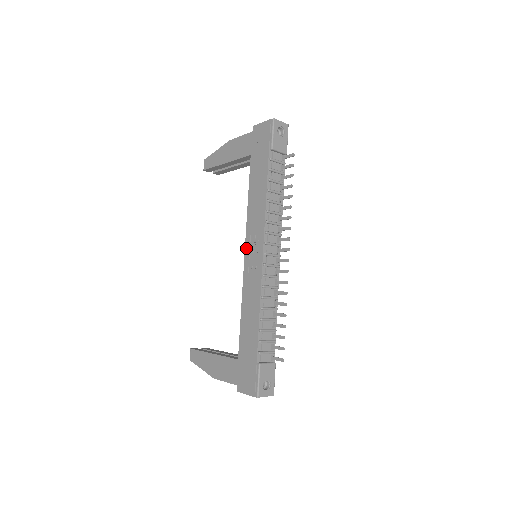
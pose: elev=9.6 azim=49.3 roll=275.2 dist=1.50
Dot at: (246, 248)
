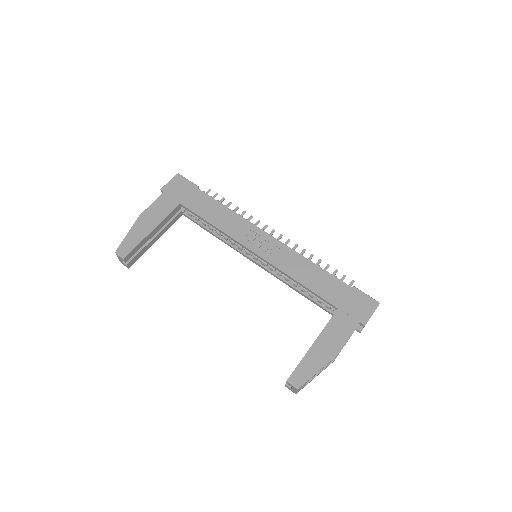
Dot at: (250, 248)
